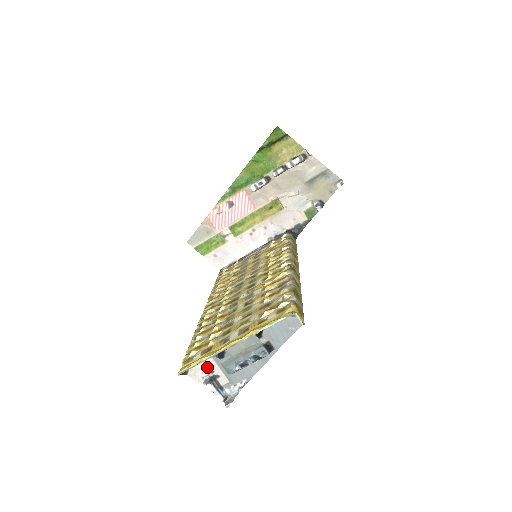
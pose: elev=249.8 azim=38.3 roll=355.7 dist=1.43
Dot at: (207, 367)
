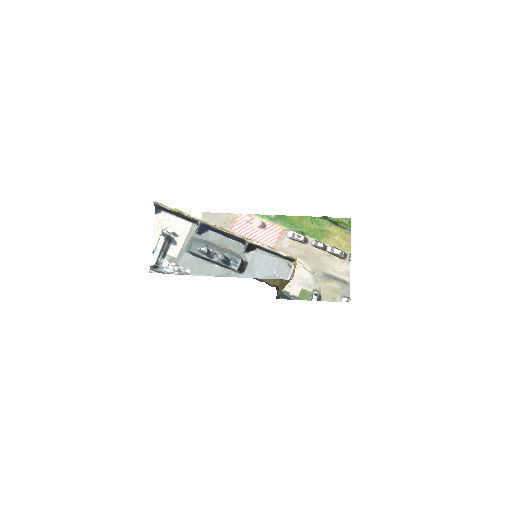
Dot at: (178, 227)
